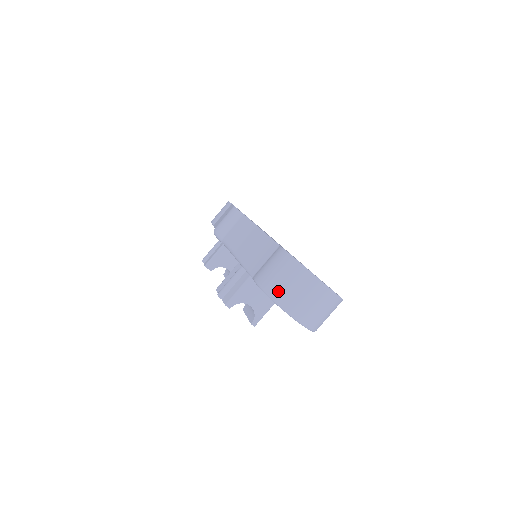
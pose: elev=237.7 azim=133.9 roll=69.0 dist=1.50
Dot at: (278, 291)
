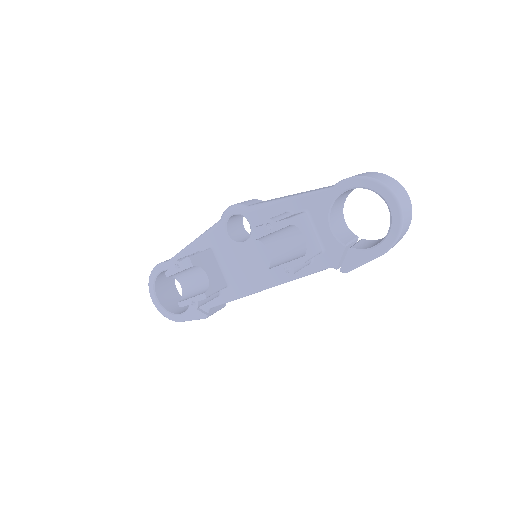
Dot at: (378, 178)
